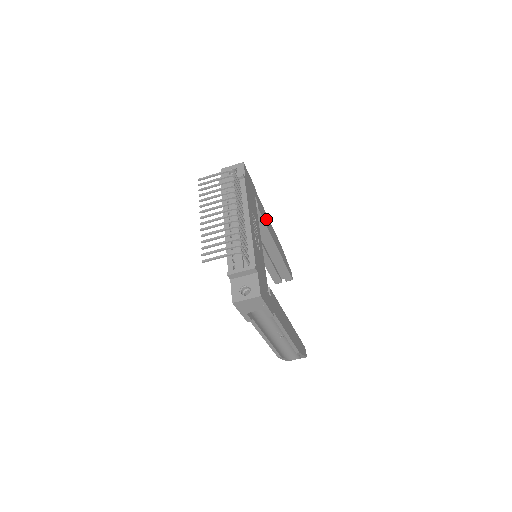
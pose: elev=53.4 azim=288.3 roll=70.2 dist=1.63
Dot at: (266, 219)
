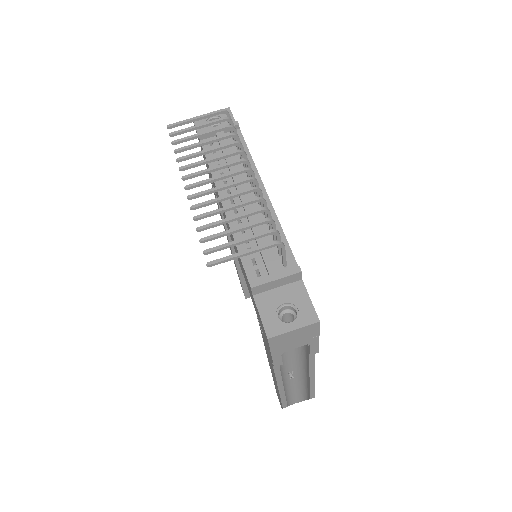
Dot at: occluded
